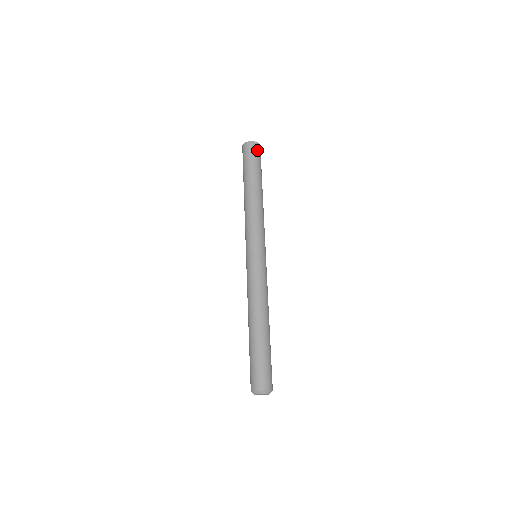
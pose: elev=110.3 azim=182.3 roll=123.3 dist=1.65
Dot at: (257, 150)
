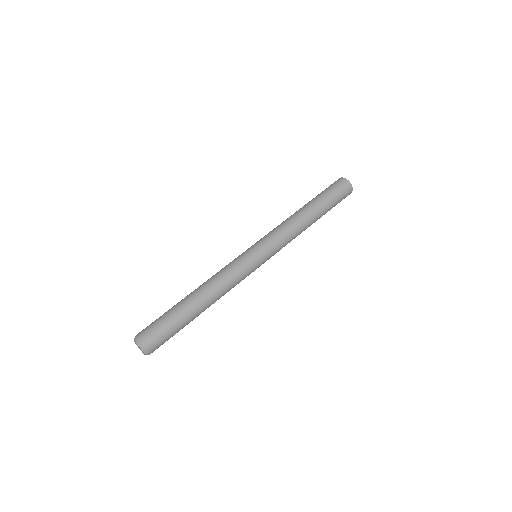
Dot at: (344, 188)
